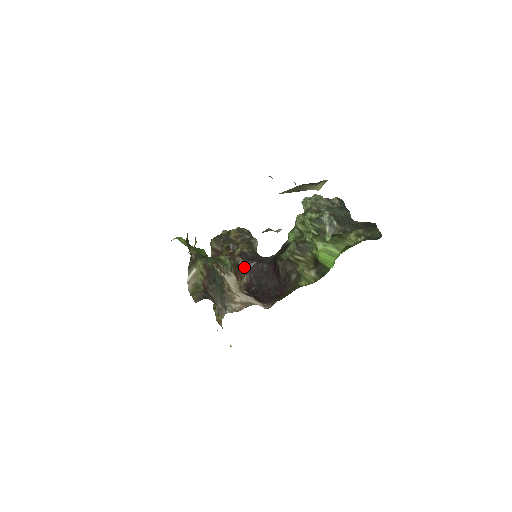
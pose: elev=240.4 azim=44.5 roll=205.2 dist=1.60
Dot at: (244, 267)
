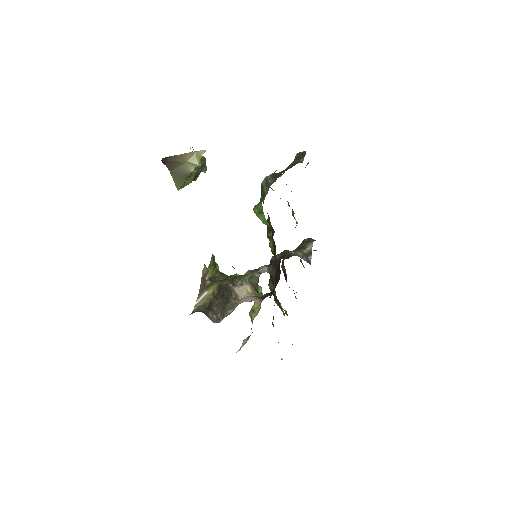
Dot at: (271, 273)
